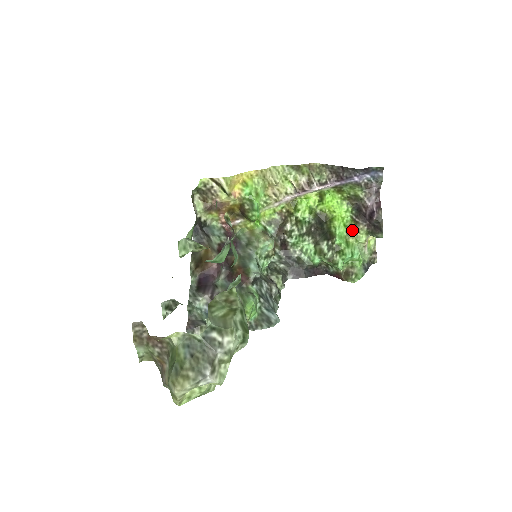
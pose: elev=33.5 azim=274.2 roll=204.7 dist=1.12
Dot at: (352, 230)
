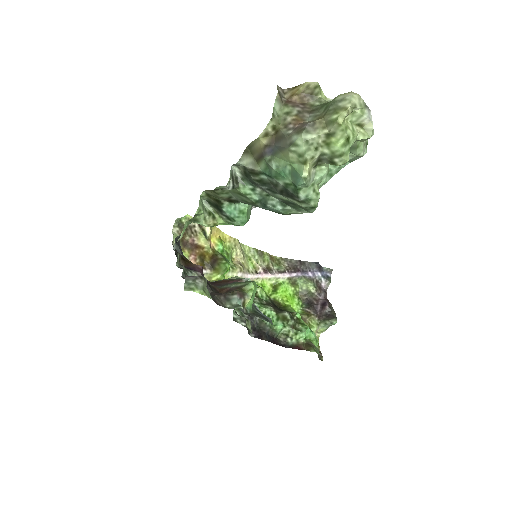
Dot at: (305, 318)
